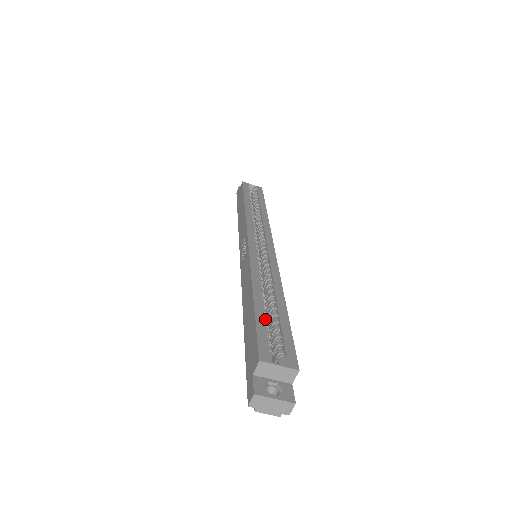
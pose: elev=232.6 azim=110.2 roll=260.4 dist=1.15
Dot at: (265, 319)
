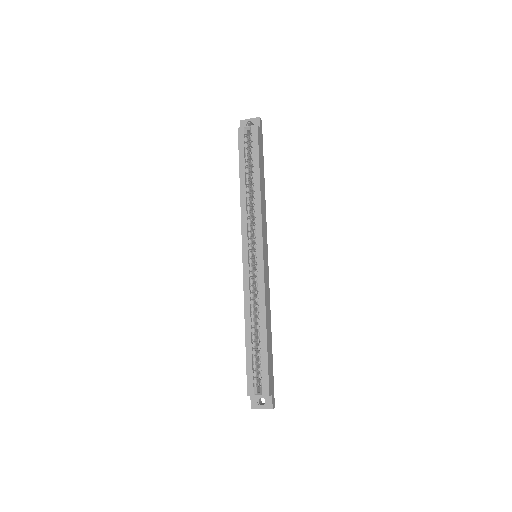
Dot at: (253, 354)
